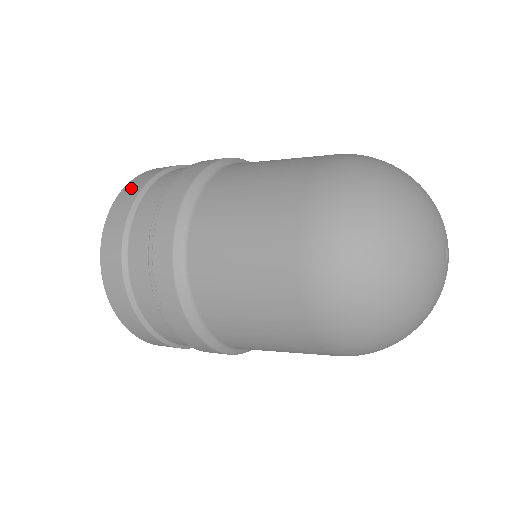
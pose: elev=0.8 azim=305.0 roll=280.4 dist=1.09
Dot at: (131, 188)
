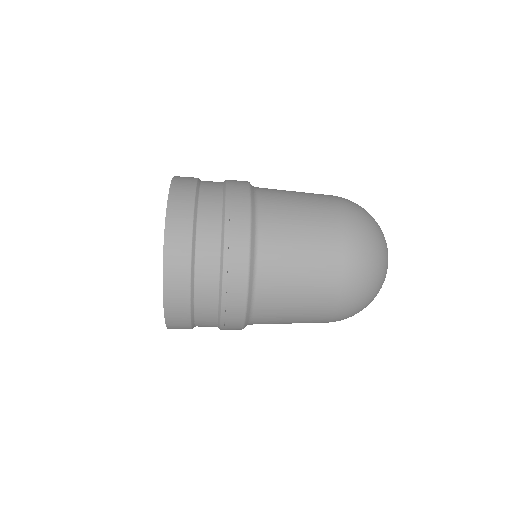
Dot at: (181, 192)
